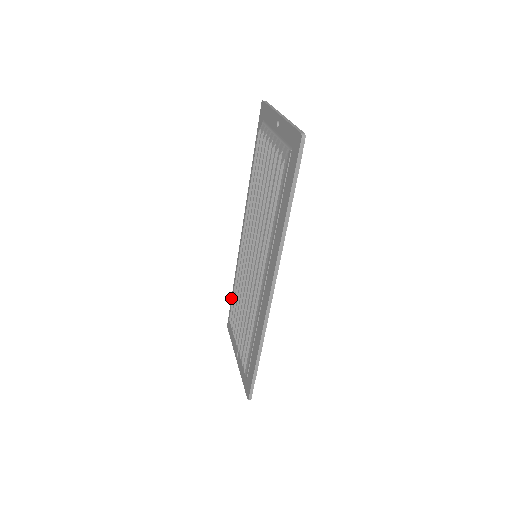
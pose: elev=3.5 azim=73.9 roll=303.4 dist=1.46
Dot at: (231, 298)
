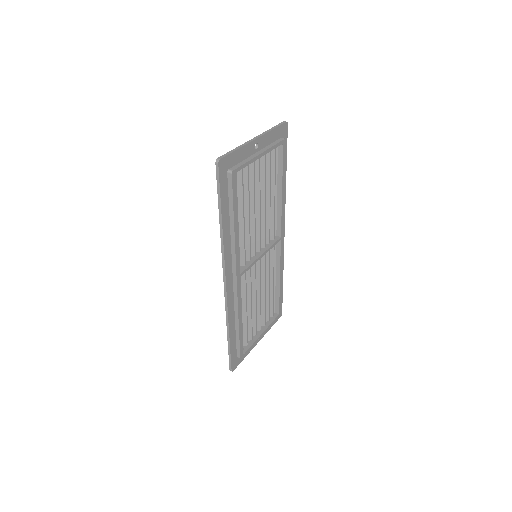
Dot at: occluded
